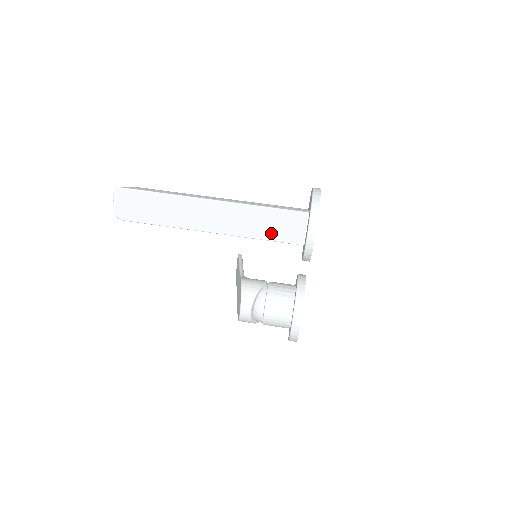
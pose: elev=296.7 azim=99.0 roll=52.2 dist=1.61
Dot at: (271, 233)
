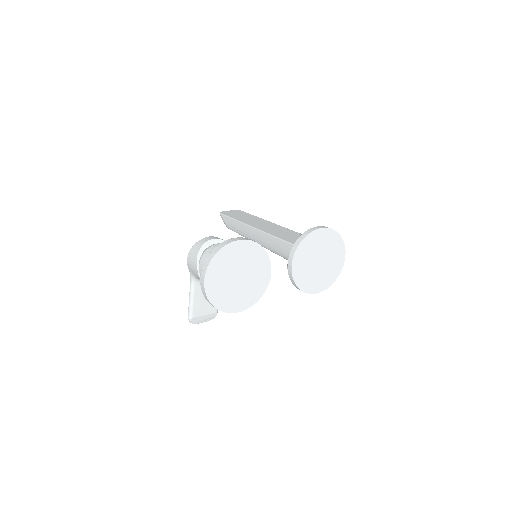
Dot at: (290, 239)
